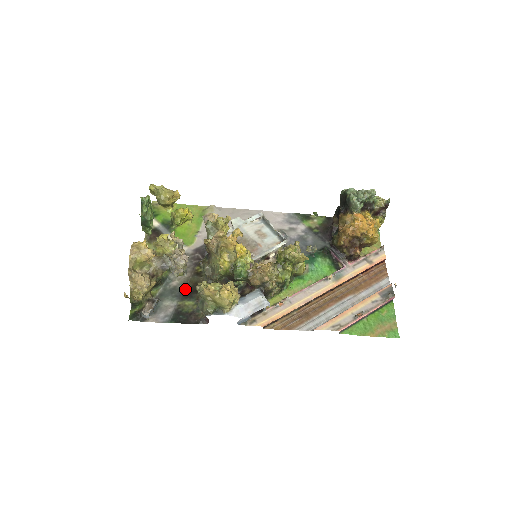
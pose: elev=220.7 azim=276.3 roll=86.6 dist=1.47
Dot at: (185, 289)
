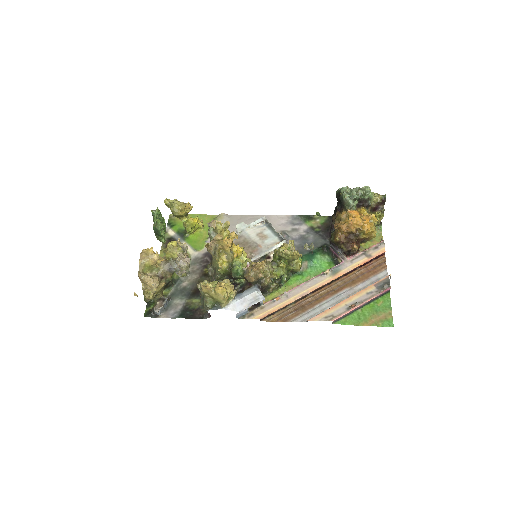
Dot at: (193, 289)
